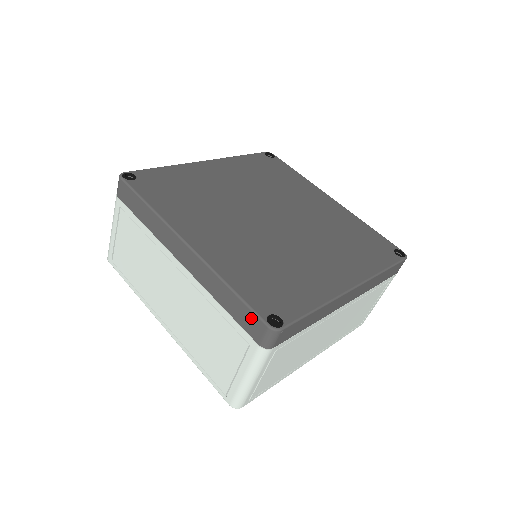
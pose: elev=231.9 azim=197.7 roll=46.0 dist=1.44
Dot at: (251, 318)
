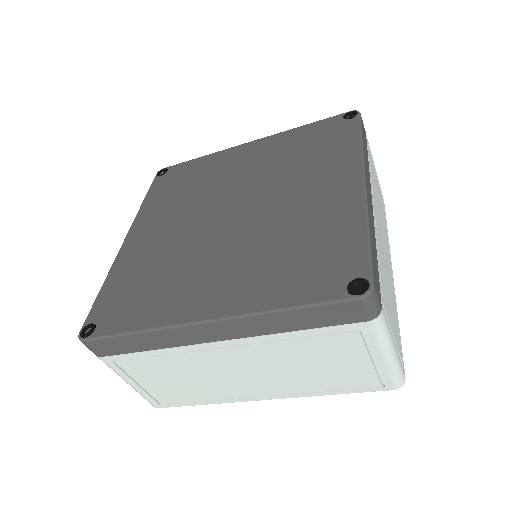
Dot at: occluded
